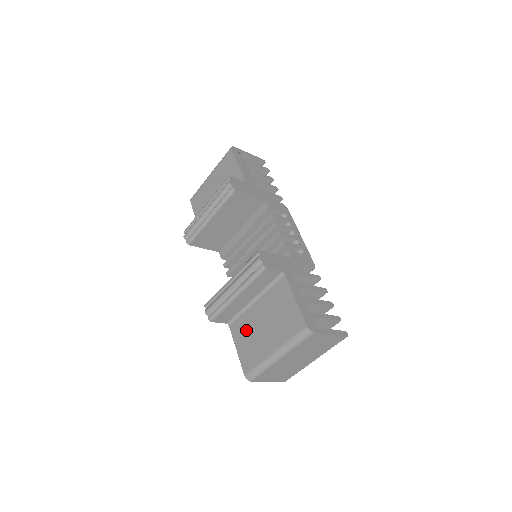
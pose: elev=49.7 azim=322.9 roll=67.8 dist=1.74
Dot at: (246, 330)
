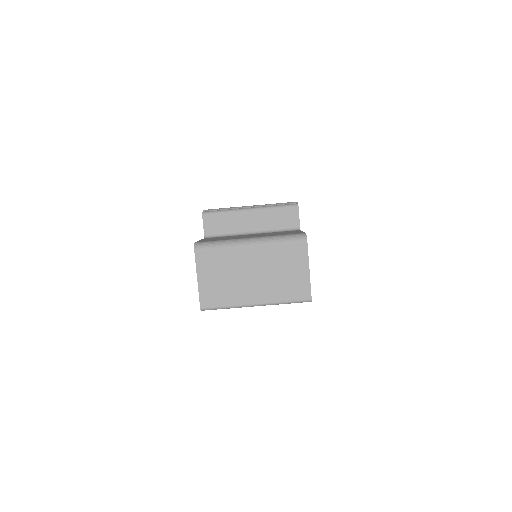
Dot at: (225, 237)
